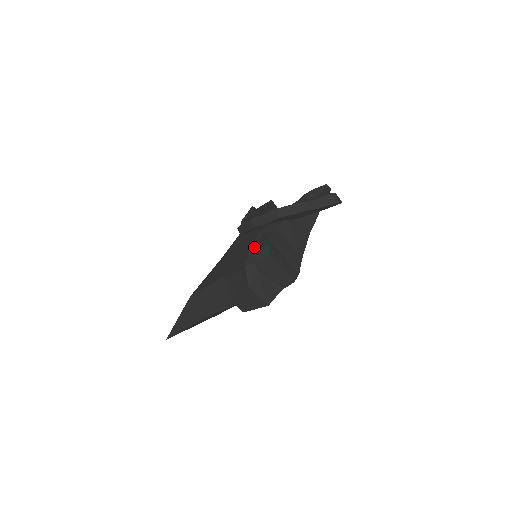
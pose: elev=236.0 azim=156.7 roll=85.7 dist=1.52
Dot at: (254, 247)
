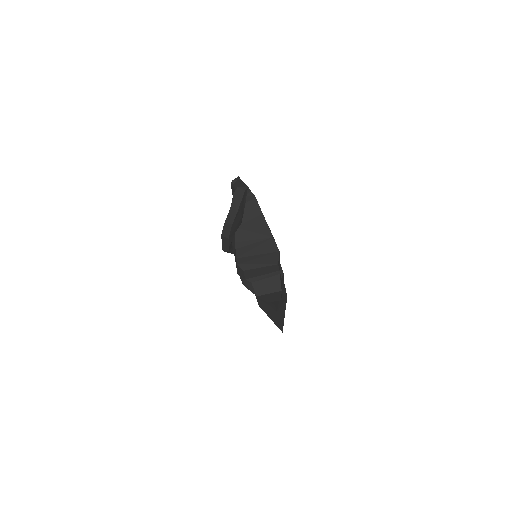
Dot at: occluded
